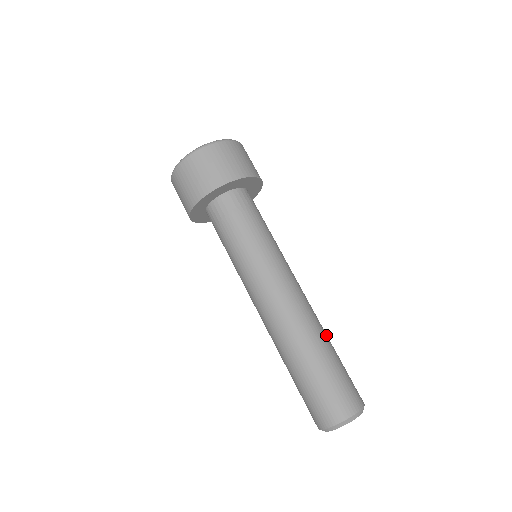
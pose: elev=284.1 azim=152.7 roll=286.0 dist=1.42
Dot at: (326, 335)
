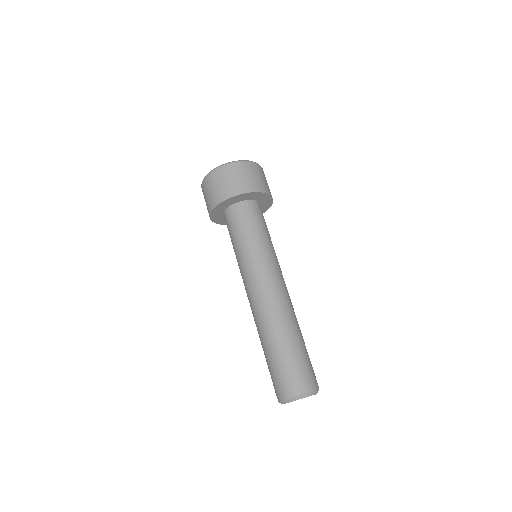
Dot at: (298, 327)
